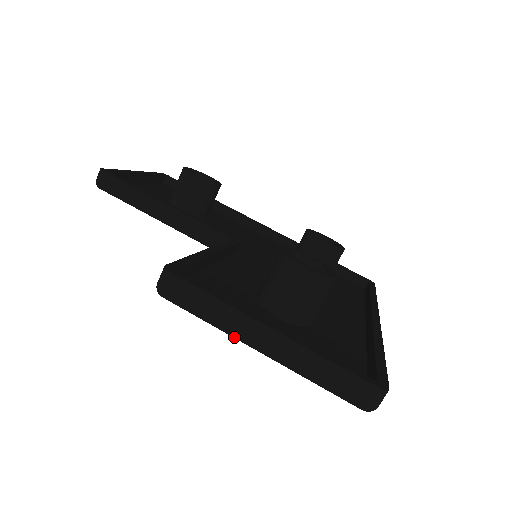
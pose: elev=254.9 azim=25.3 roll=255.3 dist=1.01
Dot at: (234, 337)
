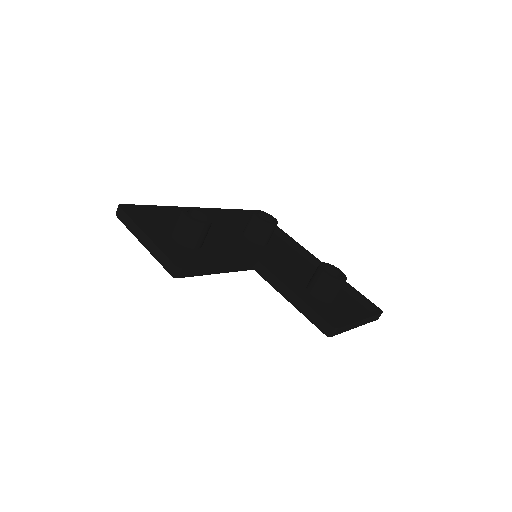
Dot at: occluded
